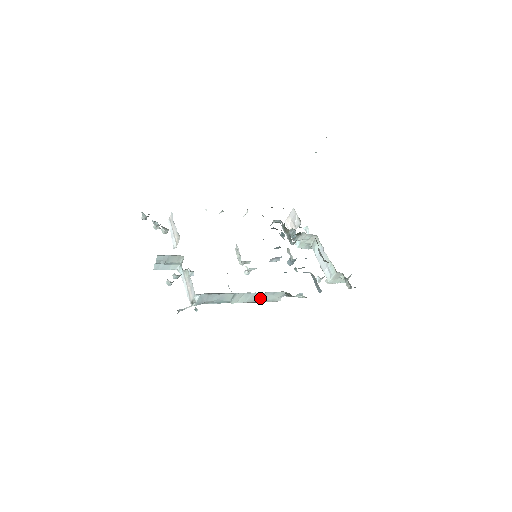
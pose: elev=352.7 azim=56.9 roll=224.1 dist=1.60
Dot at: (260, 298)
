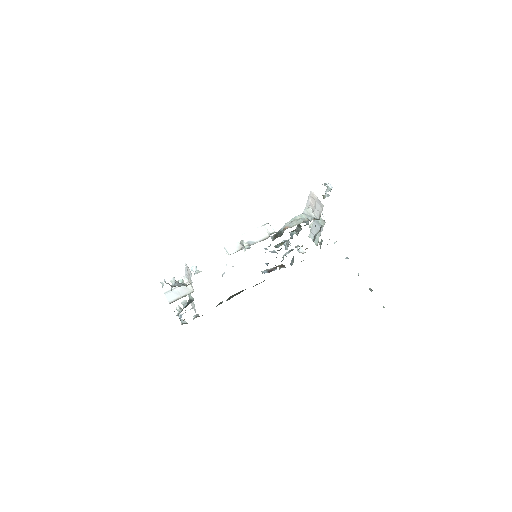
Dot at: occluded
